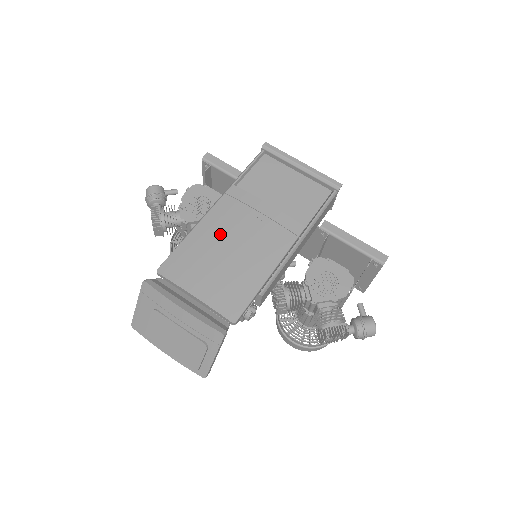
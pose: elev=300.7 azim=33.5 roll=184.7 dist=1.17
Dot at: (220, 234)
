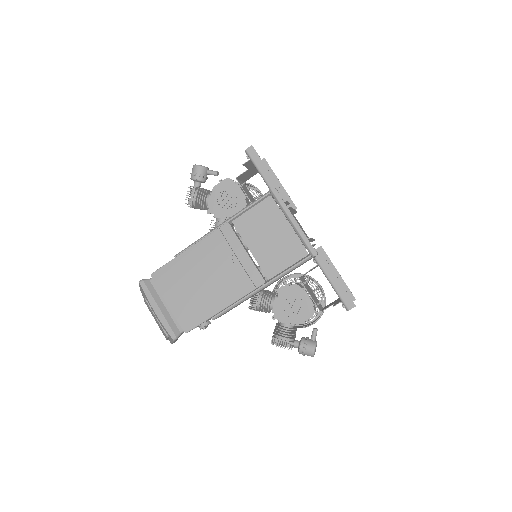
Dot at: (201, 264)
